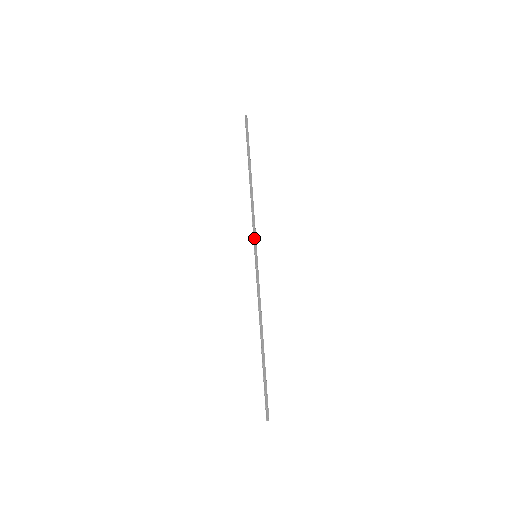
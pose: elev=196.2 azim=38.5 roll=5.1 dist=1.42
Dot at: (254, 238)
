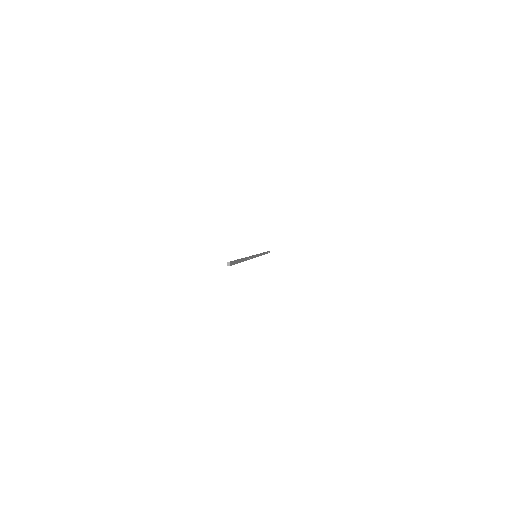
Dot at: occluded
